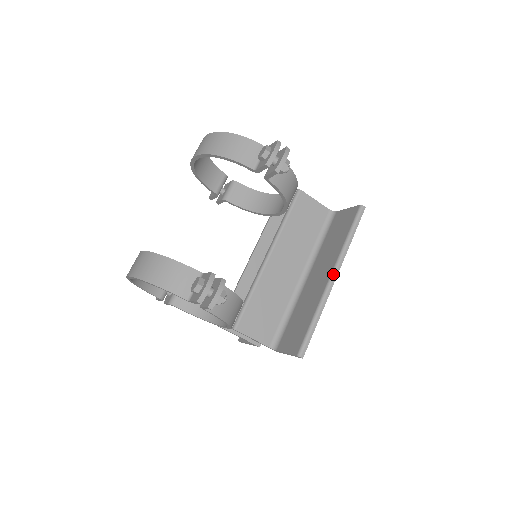
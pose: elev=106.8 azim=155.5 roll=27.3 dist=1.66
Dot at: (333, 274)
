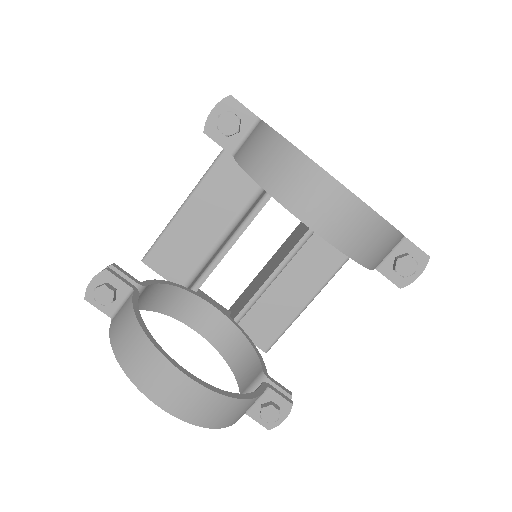
Dot at: occluded
